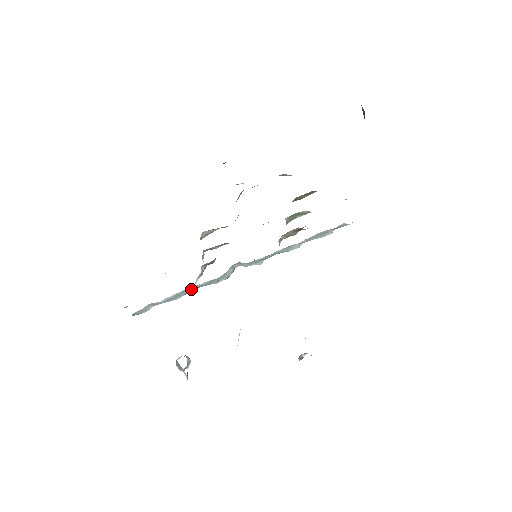
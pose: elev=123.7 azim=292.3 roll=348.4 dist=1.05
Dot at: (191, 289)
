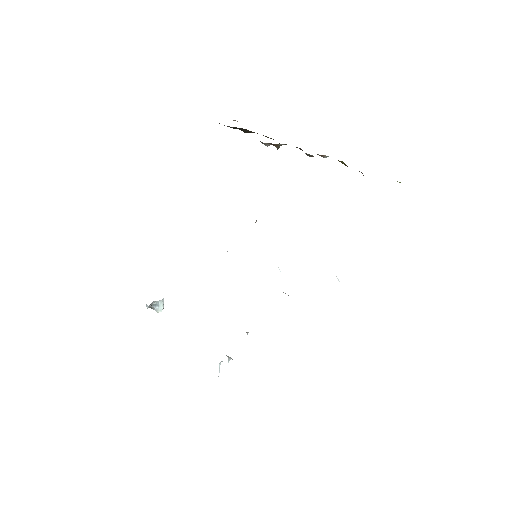
Dot at: occluded
